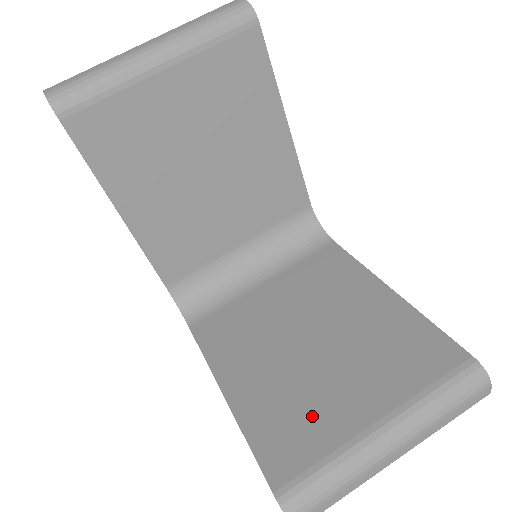
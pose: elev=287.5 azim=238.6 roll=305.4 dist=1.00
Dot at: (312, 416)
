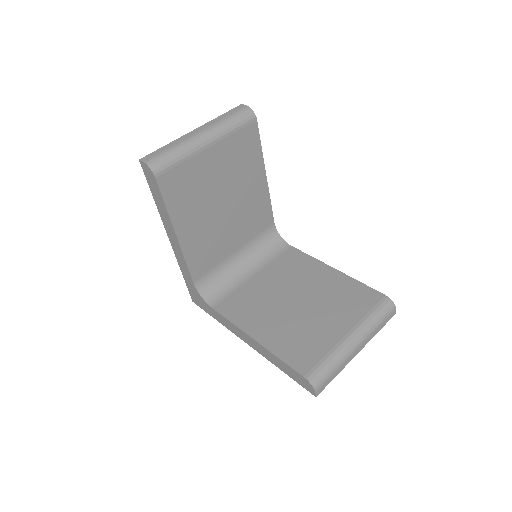
Dot at: (312, 338)
